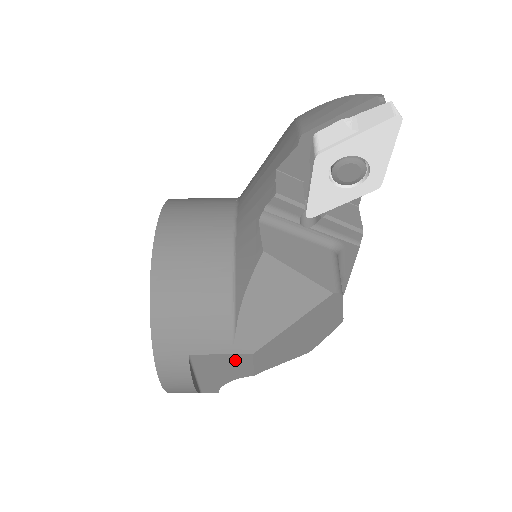
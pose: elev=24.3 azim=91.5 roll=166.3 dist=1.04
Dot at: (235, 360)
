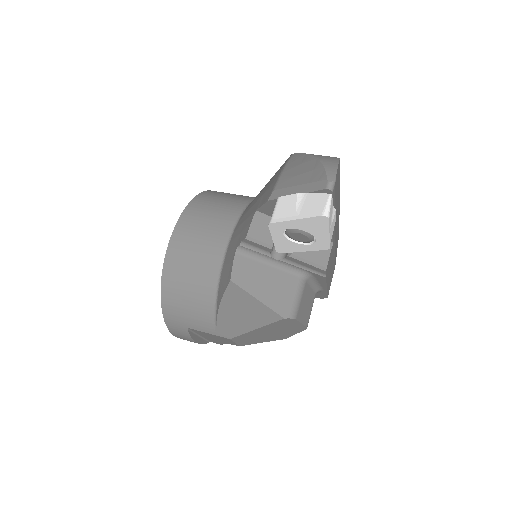
Dot at: (220, 338)
